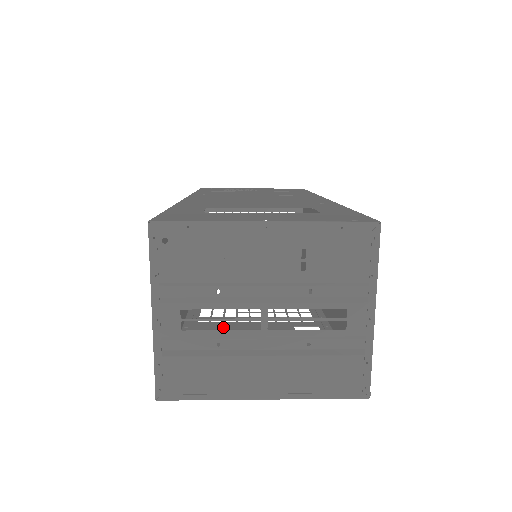
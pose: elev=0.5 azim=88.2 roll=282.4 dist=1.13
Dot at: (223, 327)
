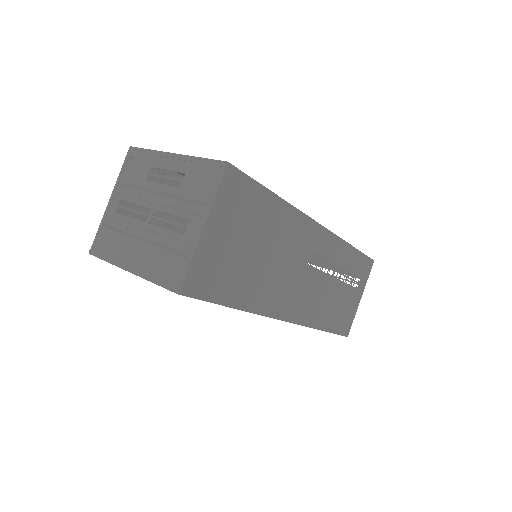
Dot at: occluded
